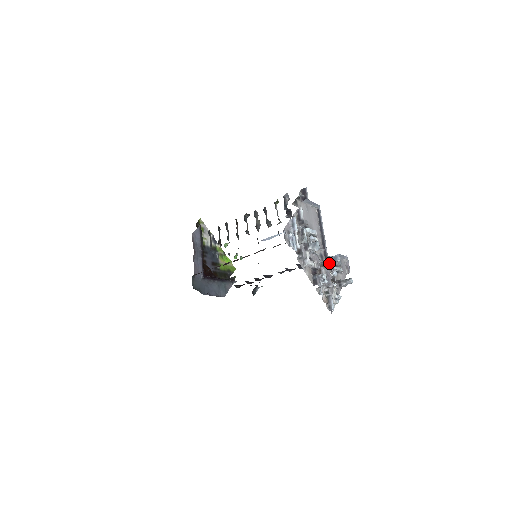
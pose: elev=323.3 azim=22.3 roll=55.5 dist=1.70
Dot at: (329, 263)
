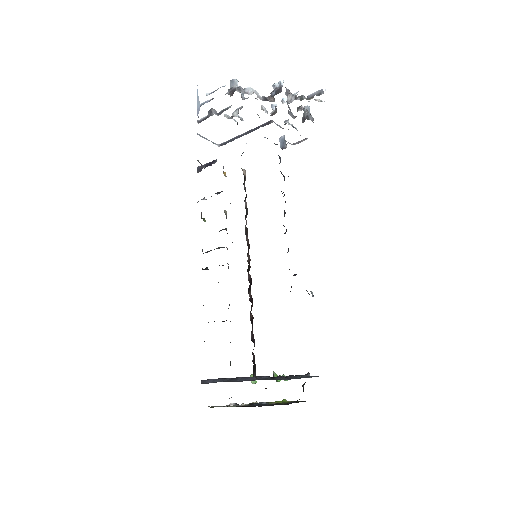
Dot at: (272, 109)
